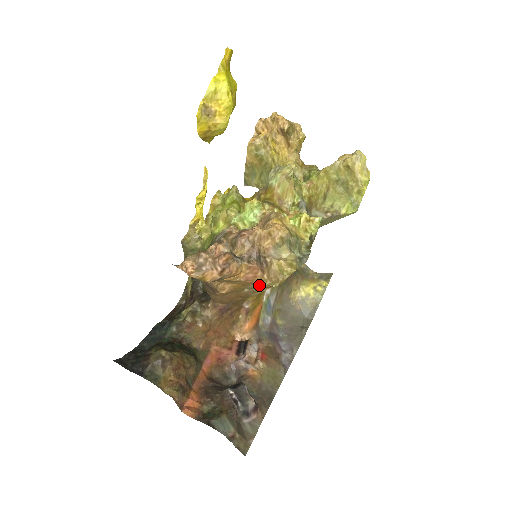
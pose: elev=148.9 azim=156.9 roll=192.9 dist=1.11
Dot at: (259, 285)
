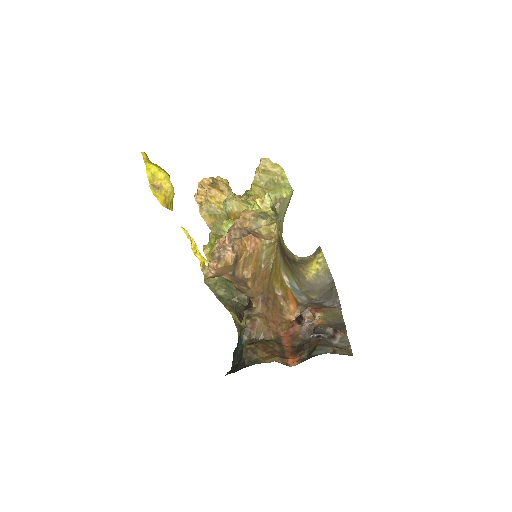
Dot at: (265, 251)
